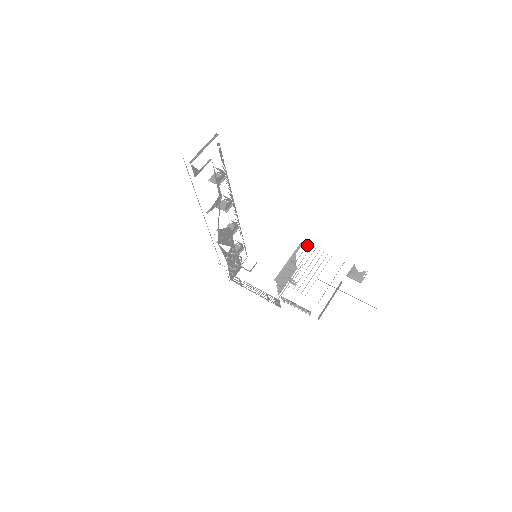
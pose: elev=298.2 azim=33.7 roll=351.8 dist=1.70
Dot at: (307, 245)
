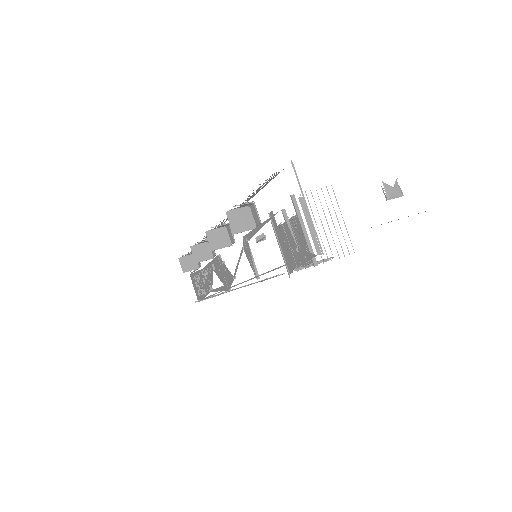
Dot at: (300, 195)
